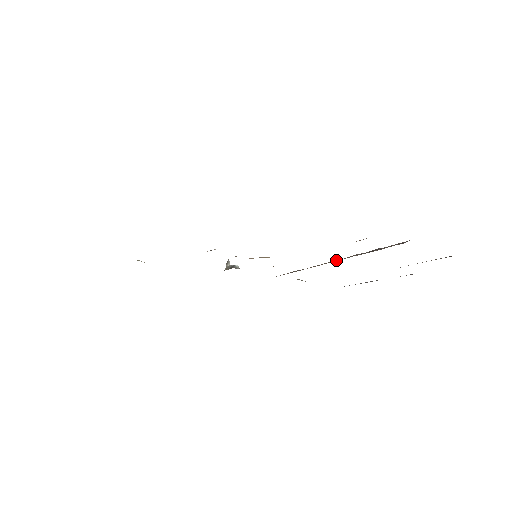
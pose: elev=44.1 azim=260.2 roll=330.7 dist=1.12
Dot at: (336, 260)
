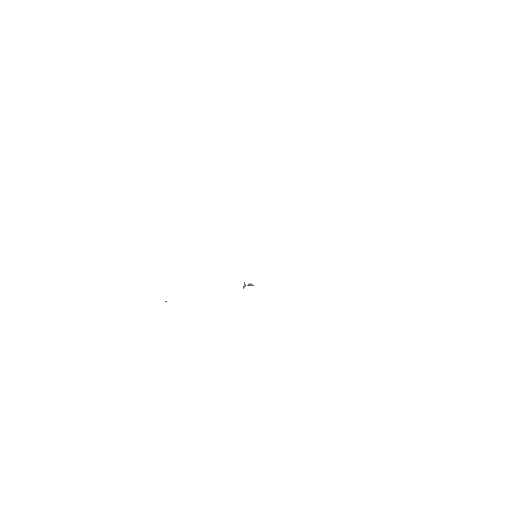
Dot at: occluded
